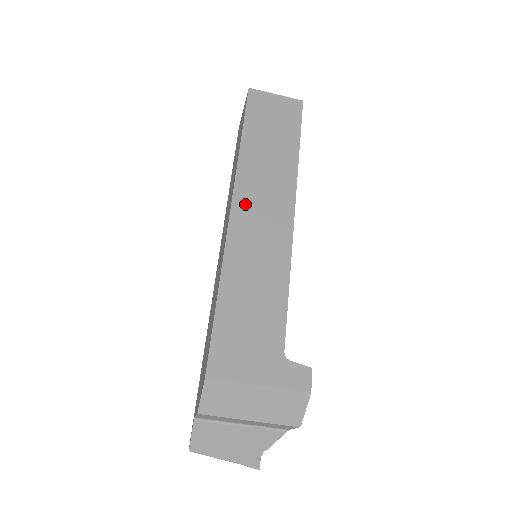
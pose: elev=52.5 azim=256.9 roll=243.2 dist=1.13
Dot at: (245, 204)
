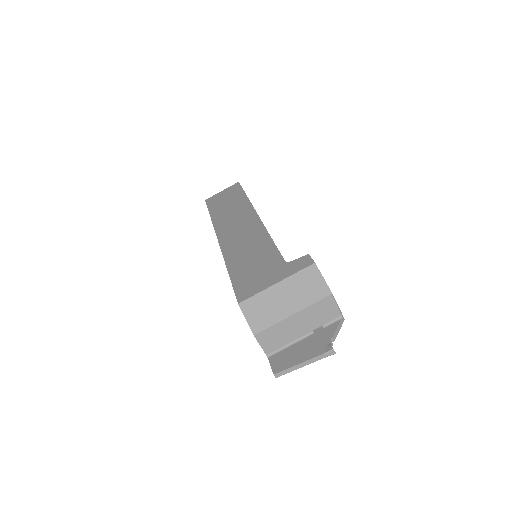
Dot at: (225, 232)
